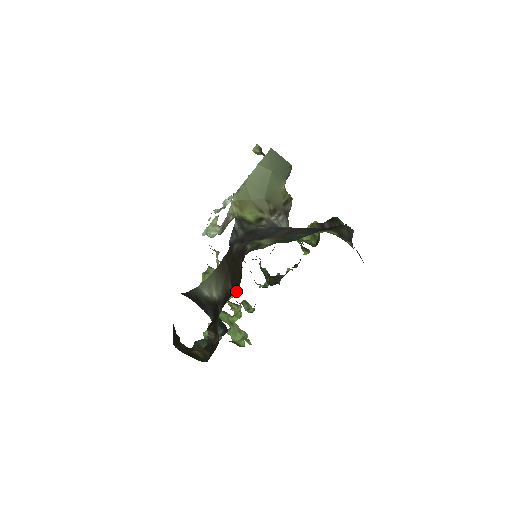
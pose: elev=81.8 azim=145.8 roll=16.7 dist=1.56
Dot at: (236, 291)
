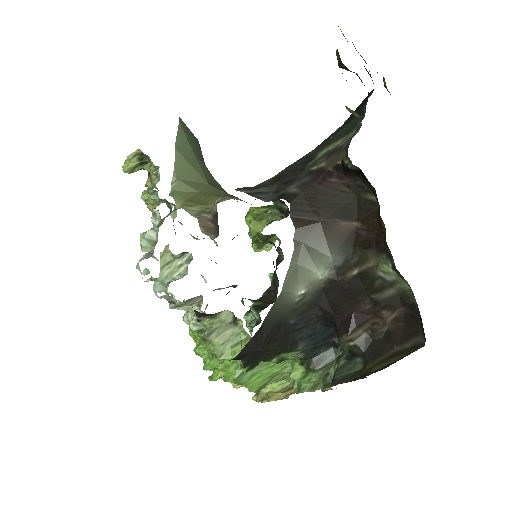
Dot at: (376, 208)
